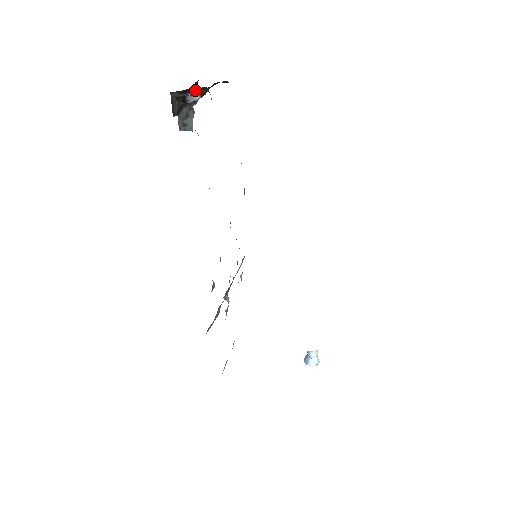
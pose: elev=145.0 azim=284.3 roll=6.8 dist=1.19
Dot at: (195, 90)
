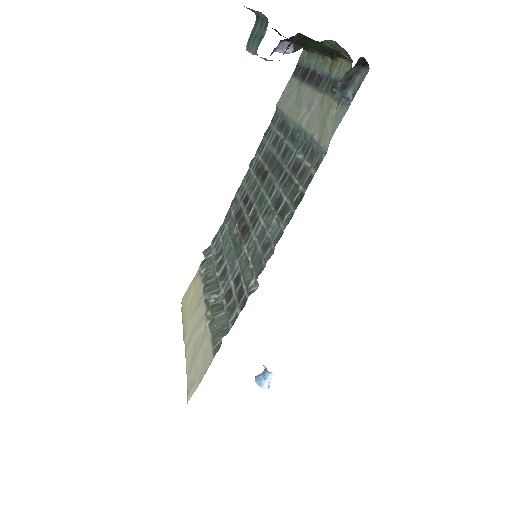
Dot at: (298, 42)
